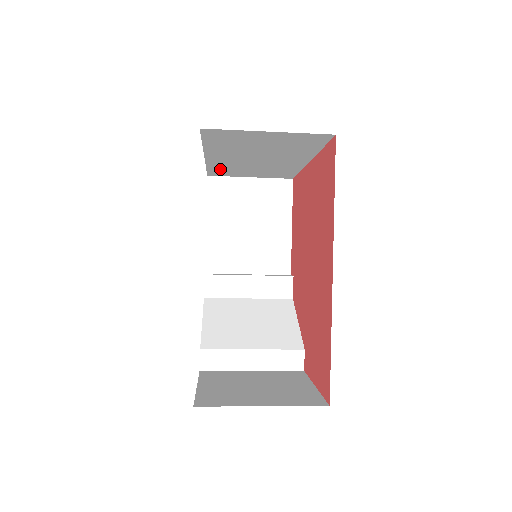
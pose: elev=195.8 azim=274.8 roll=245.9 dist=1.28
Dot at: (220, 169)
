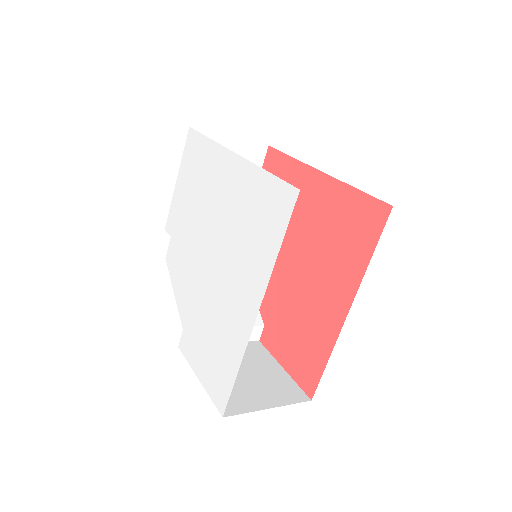
Dot at: occluded
